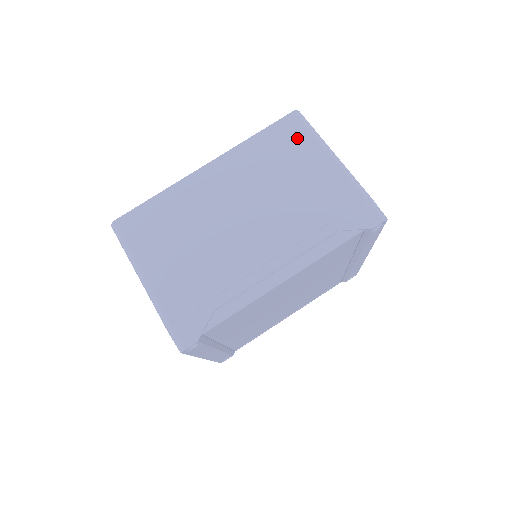
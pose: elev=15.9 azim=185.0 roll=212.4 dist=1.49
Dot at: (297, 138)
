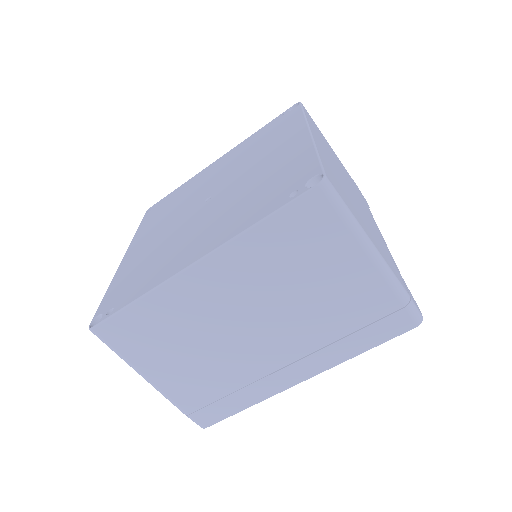
Dot at: occluded
